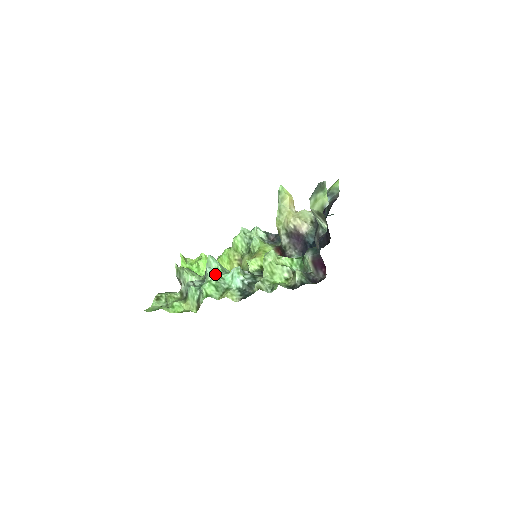
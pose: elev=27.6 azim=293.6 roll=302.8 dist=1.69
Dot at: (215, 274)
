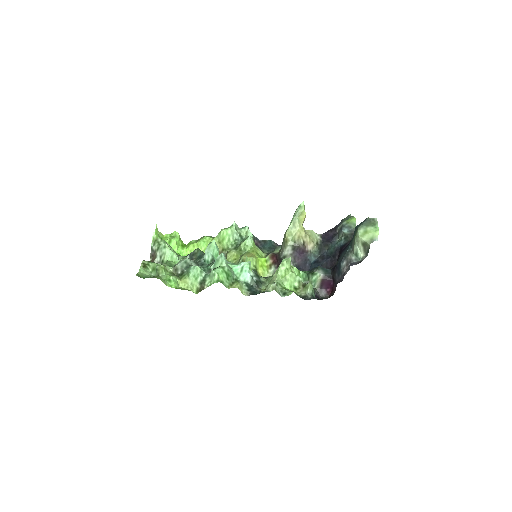
Dot at: occluded
